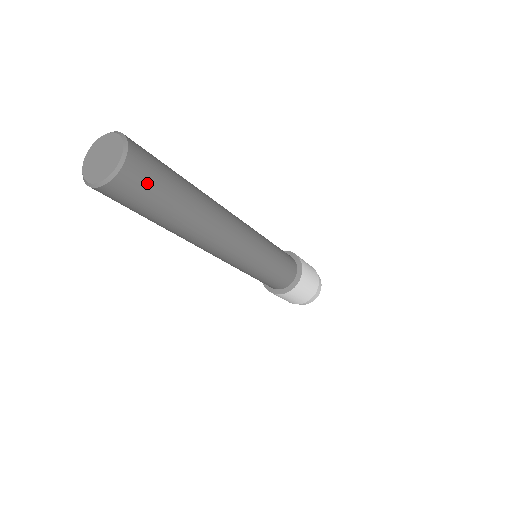
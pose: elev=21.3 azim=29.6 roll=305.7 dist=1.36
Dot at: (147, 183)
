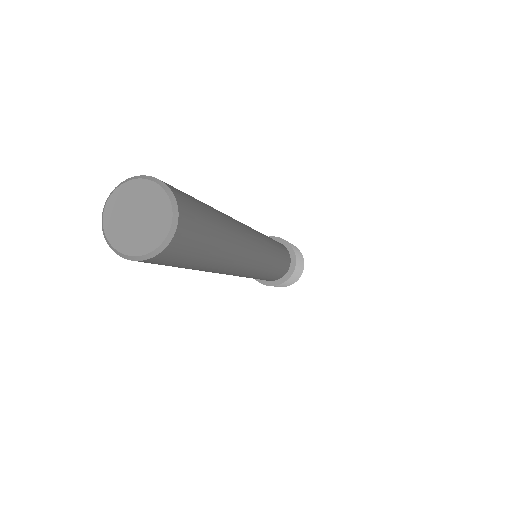
Dot at: (195, 238)
